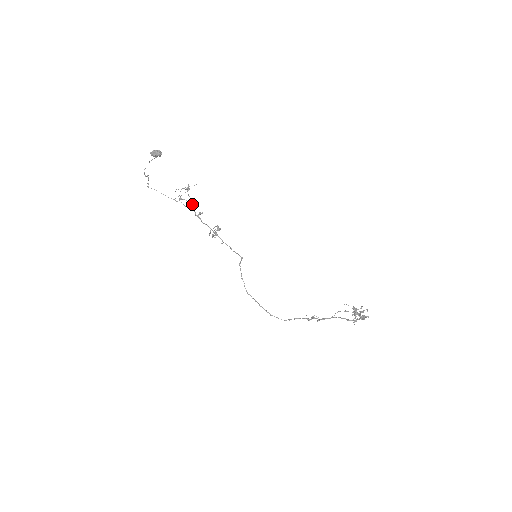
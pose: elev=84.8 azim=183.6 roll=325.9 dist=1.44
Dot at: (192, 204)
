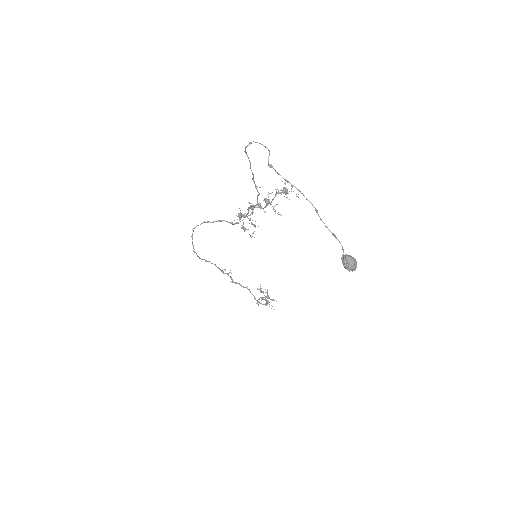
Dot at: (268, 204)
